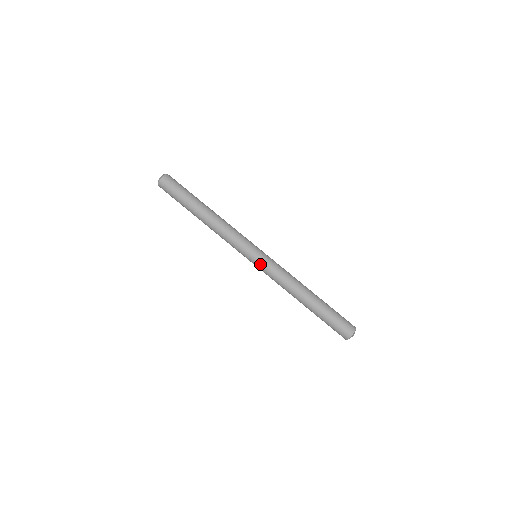
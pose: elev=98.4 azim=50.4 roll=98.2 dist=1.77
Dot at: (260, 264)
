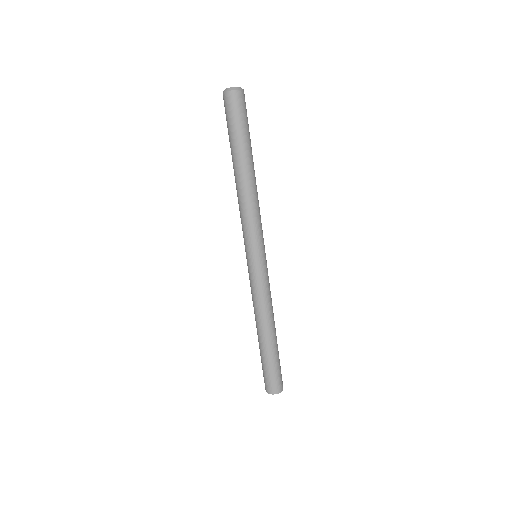
Dot at: (249, 269)
